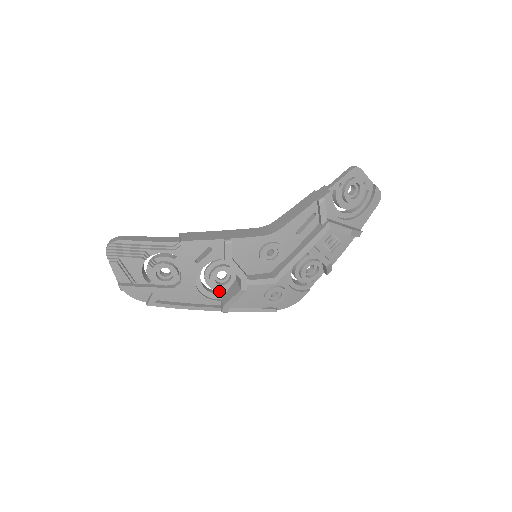
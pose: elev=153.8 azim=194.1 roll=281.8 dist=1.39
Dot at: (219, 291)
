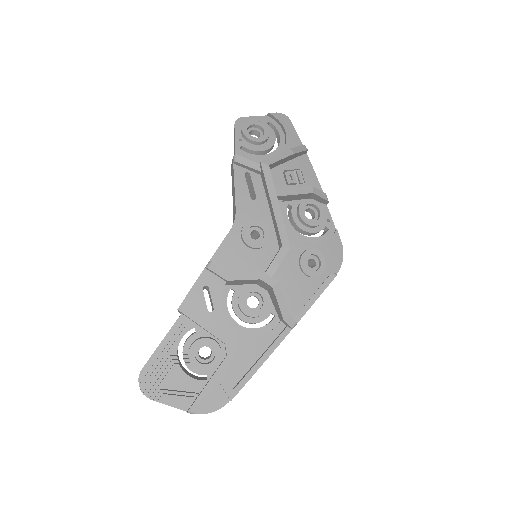
Dot at: (272, 319)
